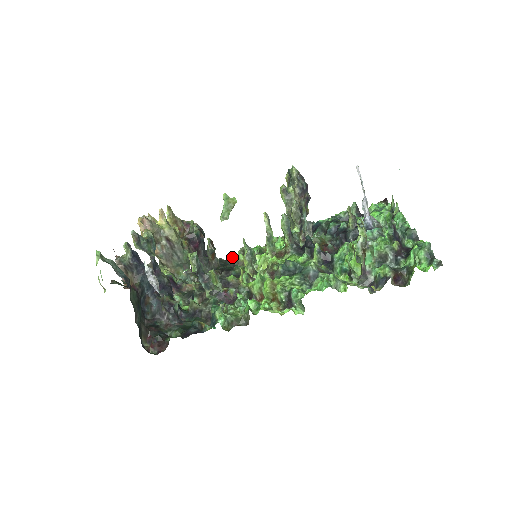
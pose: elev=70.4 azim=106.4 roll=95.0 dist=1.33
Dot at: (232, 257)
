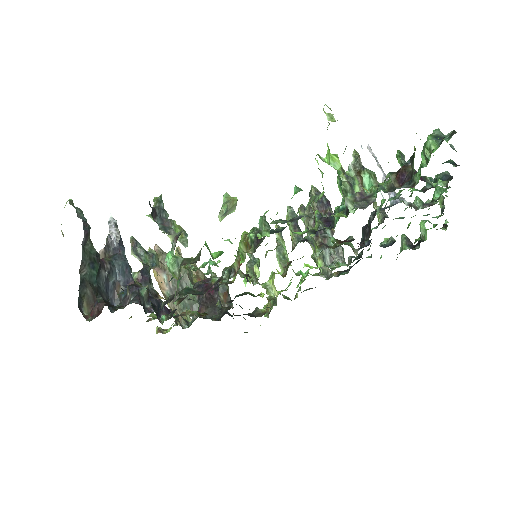
Dot at: (254, 311)
